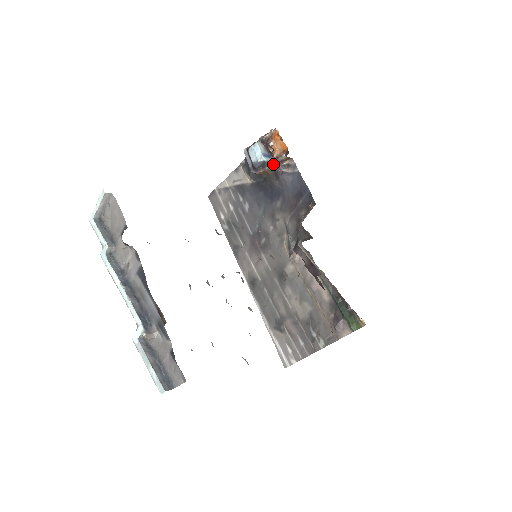
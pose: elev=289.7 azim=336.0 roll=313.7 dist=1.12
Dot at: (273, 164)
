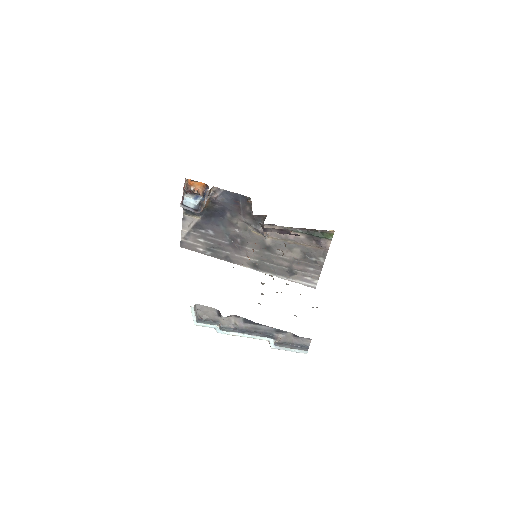
Dot at: (206, 199)
